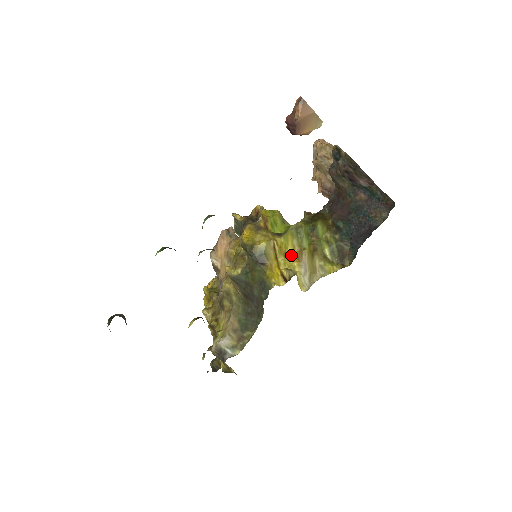
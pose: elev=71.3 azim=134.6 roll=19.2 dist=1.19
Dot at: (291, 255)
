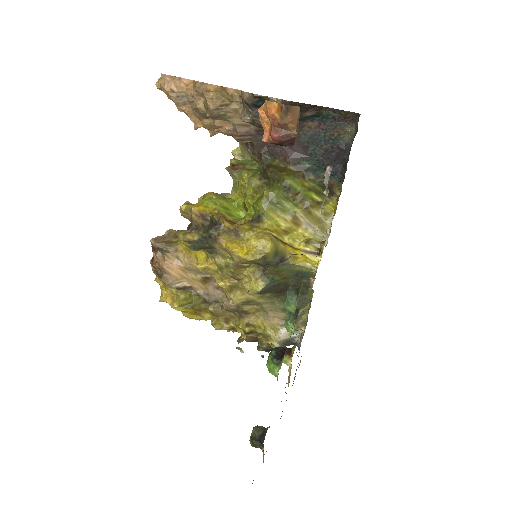
Dot at: (289, 228)
